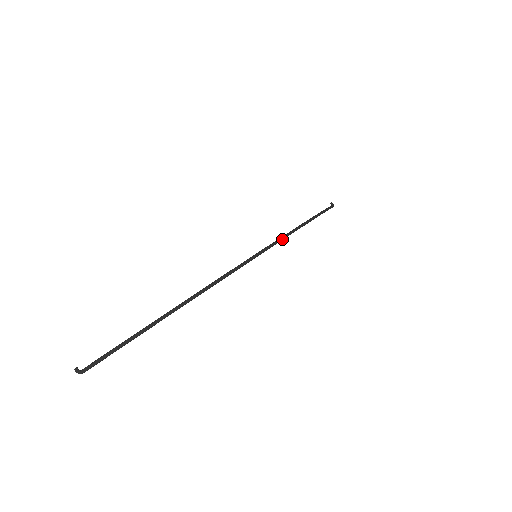
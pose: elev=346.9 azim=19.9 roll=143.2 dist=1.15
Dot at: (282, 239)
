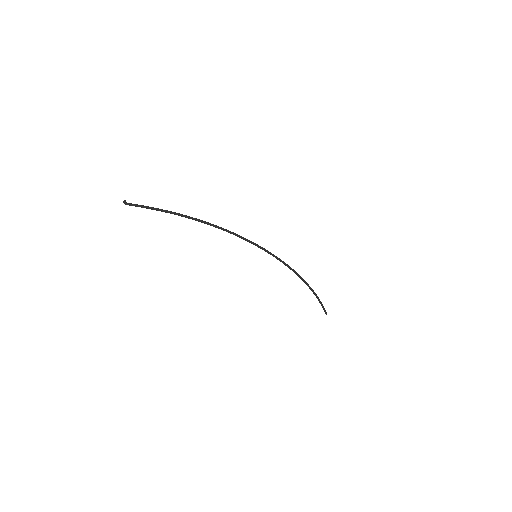
Dot at: (278, 258)
